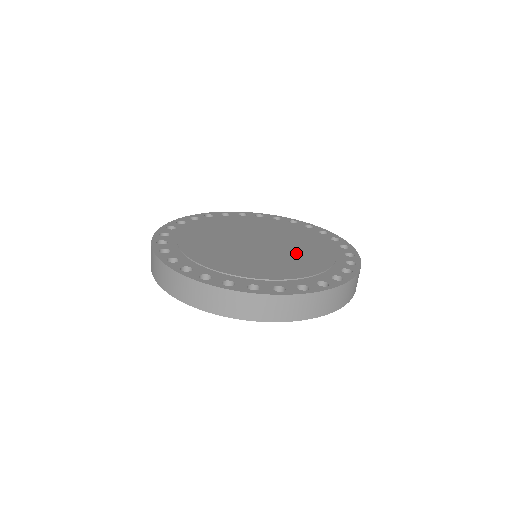
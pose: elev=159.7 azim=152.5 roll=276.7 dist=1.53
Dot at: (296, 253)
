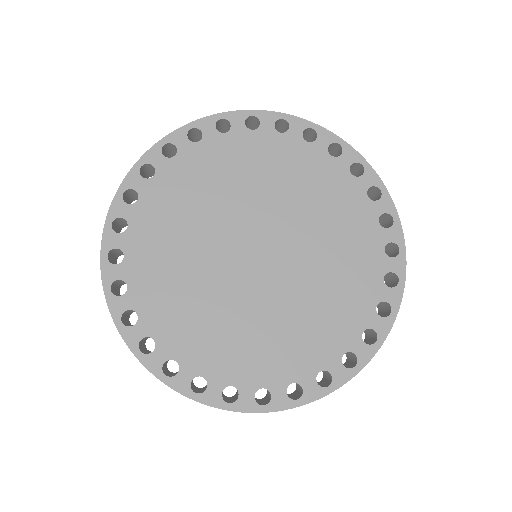
Dot at: (317, 260)
